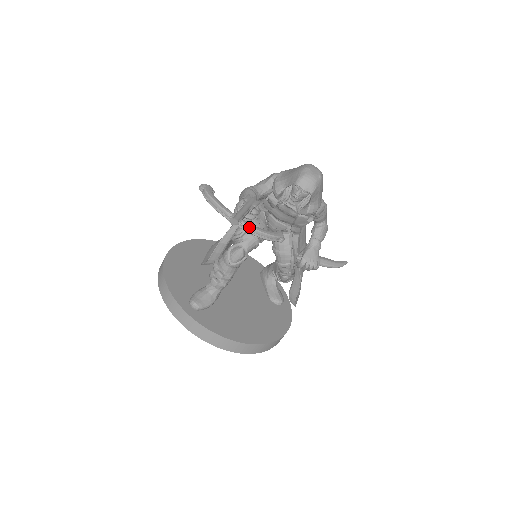
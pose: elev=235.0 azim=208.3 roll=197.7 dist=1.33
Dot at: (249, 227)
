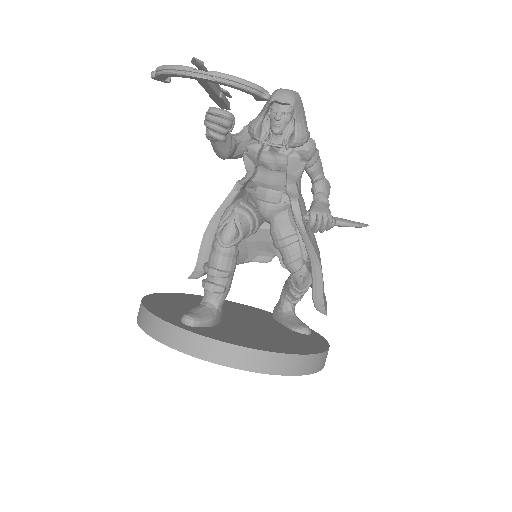
Dot at: (219, 73)
